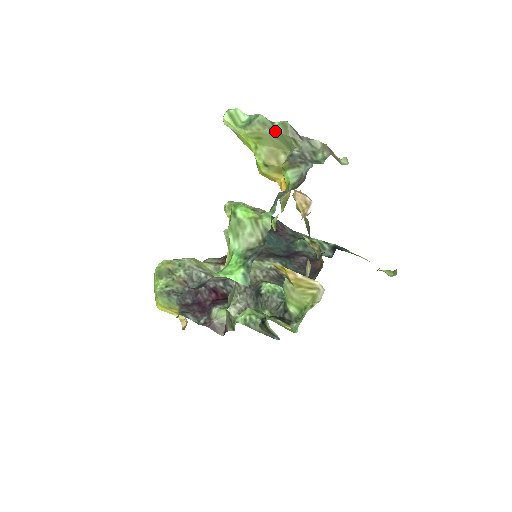
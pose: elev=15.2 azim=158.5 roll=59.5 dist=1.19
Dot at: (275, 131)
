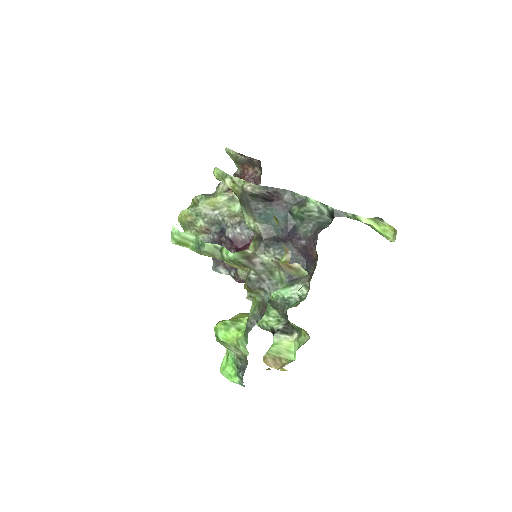
Dot at: occluded
